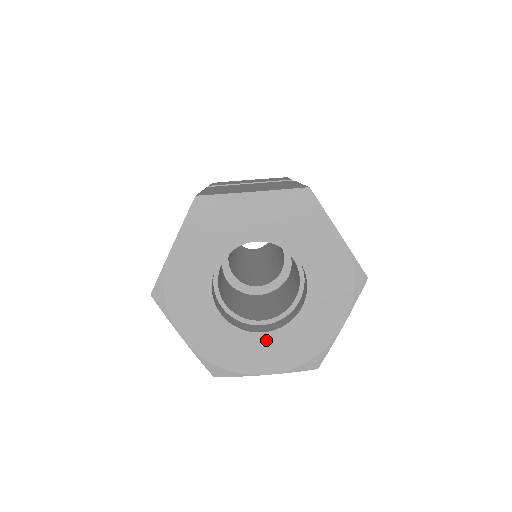
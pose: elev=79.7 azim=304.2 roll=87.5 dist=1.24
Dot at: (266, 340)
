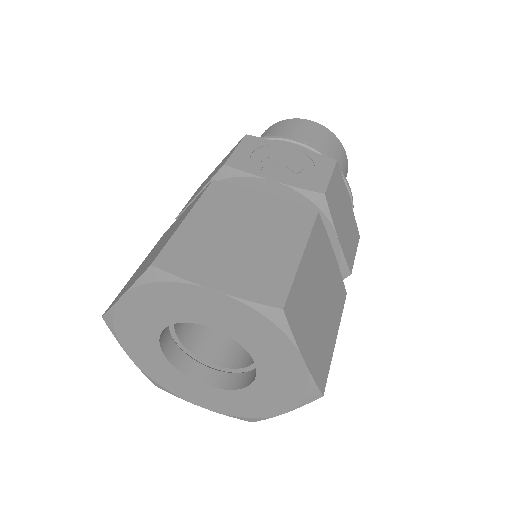
Dot at: (255, 391)
